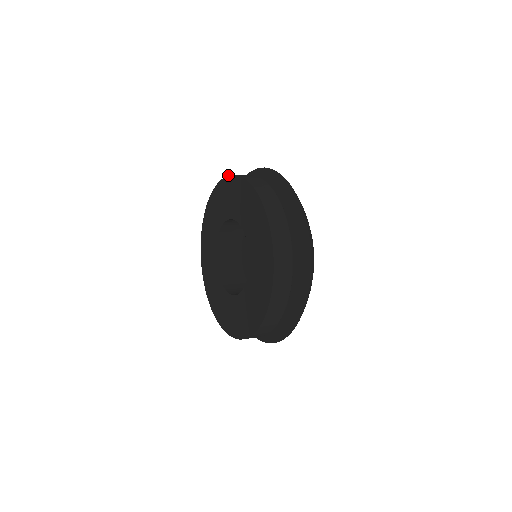
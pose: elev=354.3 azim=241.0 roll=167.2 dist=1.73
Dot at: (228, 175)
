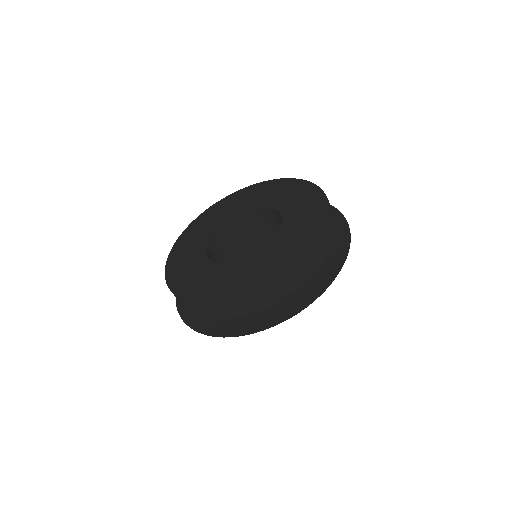
Dot at: occluded
